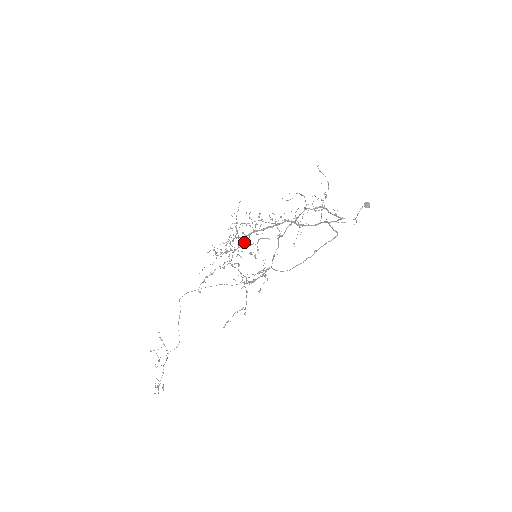
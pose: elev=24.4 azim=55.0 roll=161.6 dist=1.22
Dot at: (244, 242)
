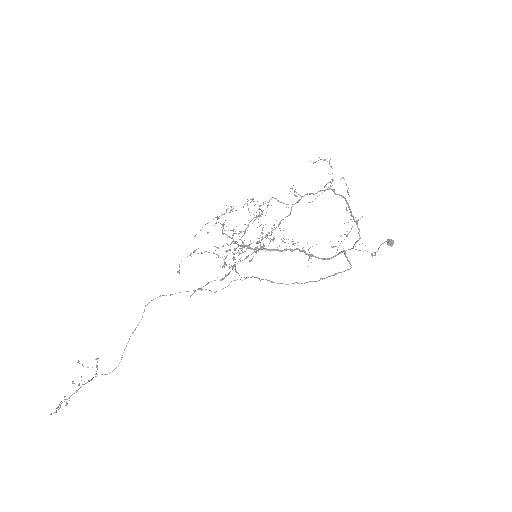
Dot at: occluded
